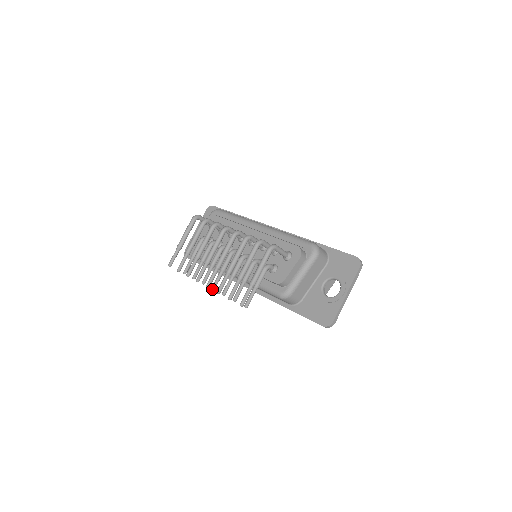
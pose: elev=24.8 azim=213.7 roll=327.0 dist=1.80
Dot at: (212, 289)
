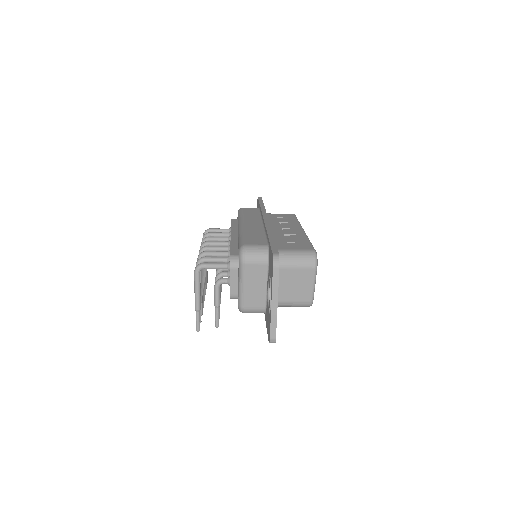
Dot at: occluded
